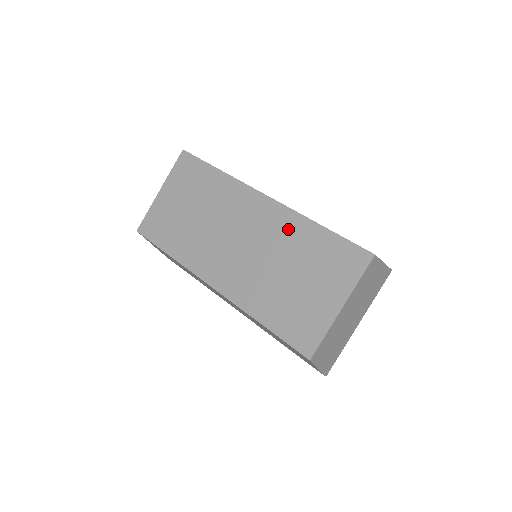
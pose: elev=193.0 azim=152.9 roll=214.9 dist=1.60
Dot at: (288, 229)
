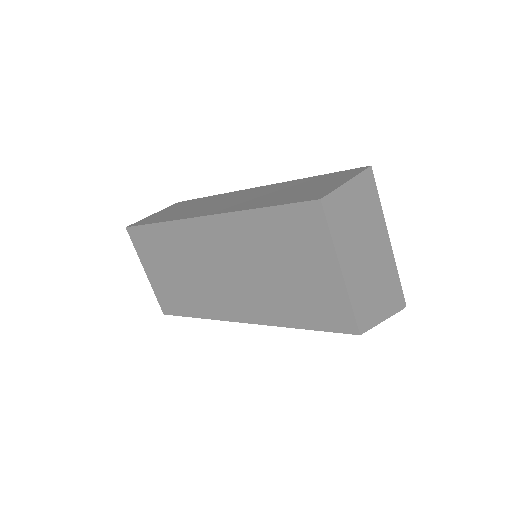
Dot at: (241, 233)
